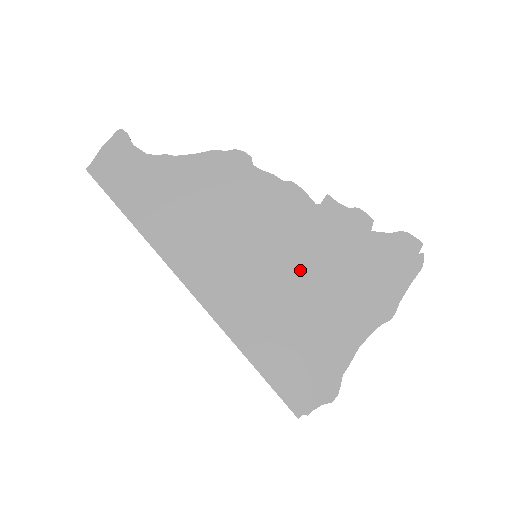
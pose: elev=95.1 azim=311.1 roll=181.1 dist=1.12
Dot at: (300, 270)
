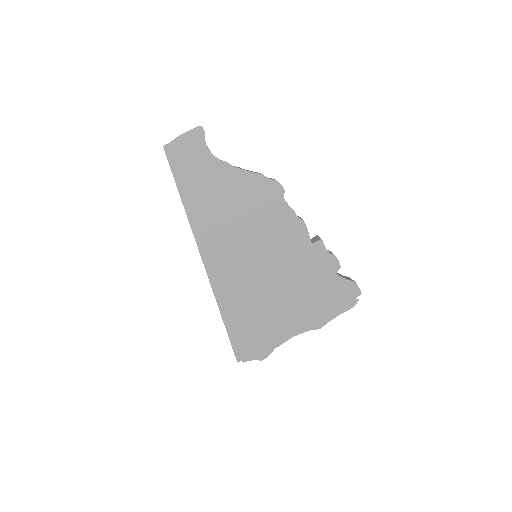
Dot at: (280, 279)
